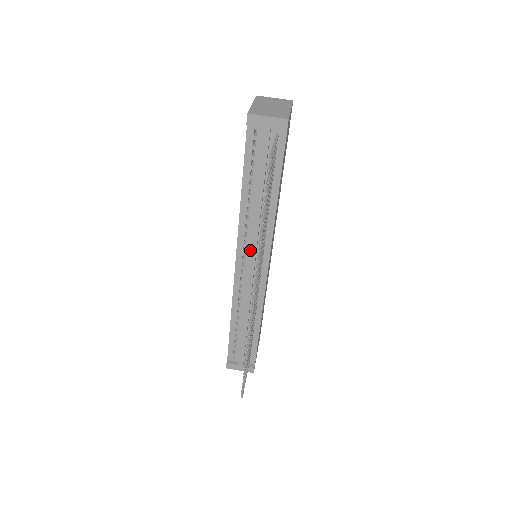
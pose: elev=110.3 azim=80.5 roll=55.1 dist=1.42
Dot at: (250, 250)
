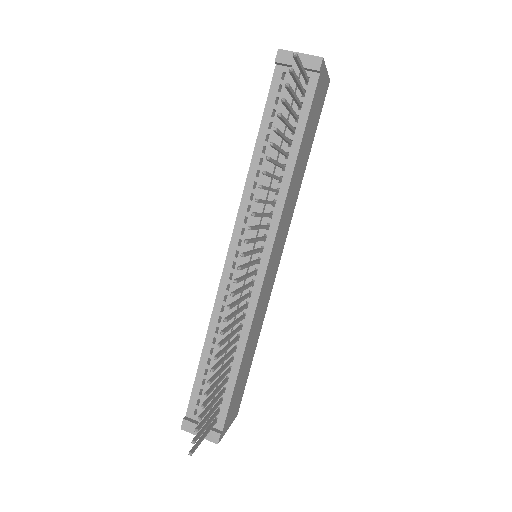
Dot at: occluded
